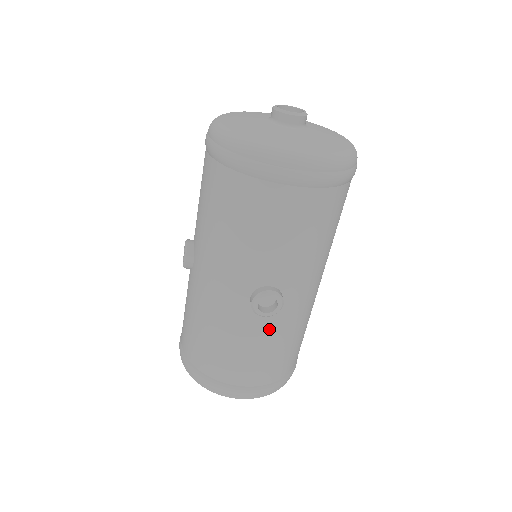
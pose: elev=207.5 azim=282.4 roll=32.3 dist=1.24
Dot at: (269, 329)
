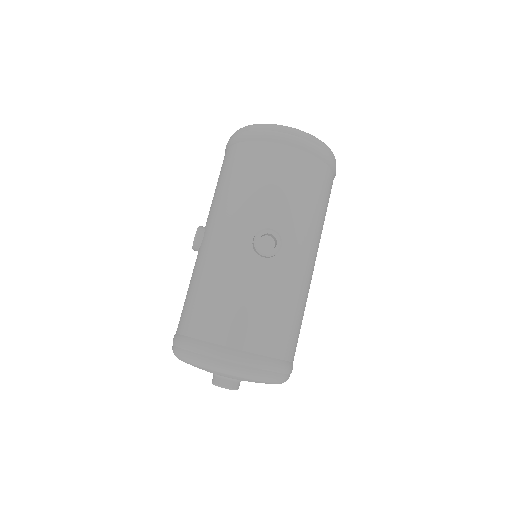
Dot at: (268, 278)
